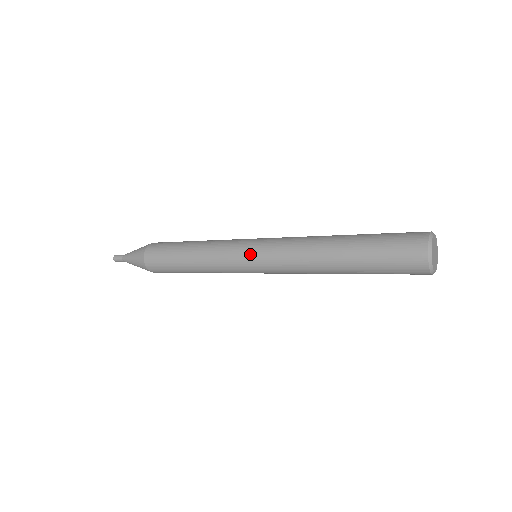
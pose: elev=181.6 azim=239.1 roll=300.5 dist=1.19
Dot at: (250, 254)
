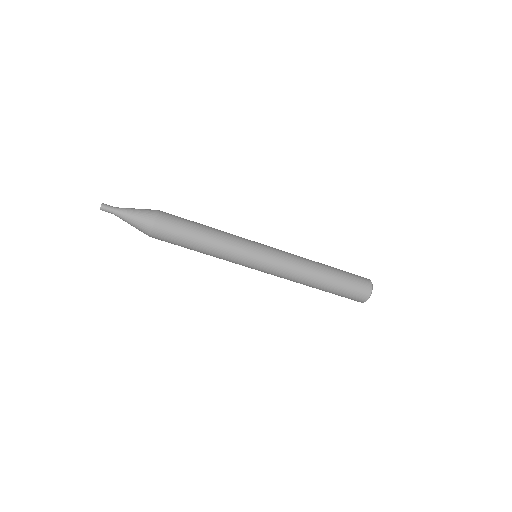
Dot at: (263, 244)
